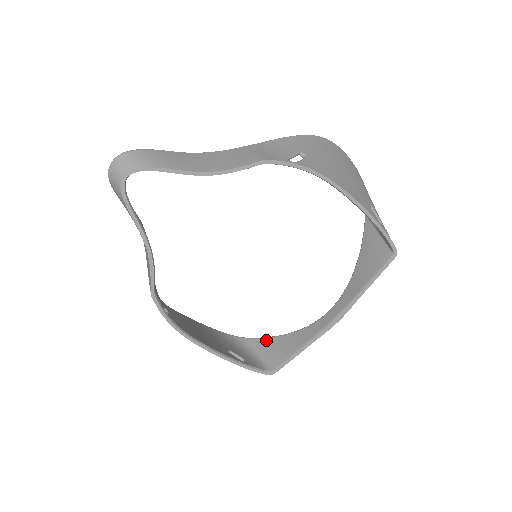
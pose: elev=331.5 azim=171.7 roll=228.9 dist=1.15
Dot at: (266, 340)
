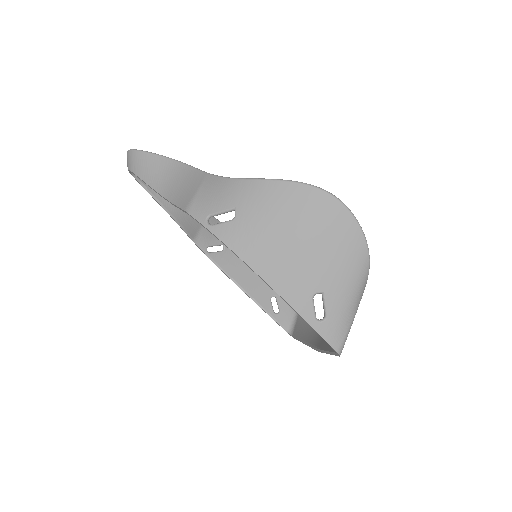
Dot at: occluded
